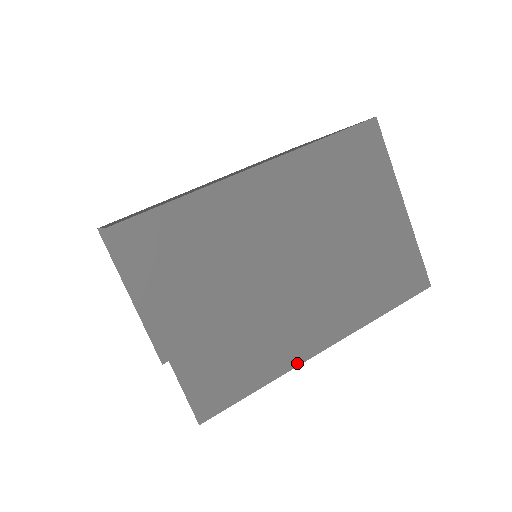
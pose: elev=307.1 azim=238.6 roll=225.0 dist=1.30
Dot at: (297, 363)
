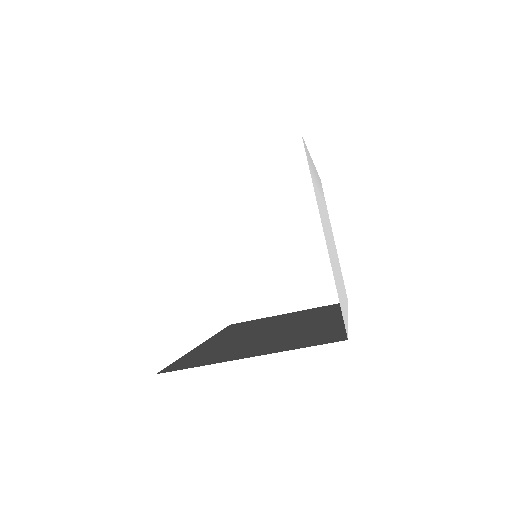
Dot at: occluded
